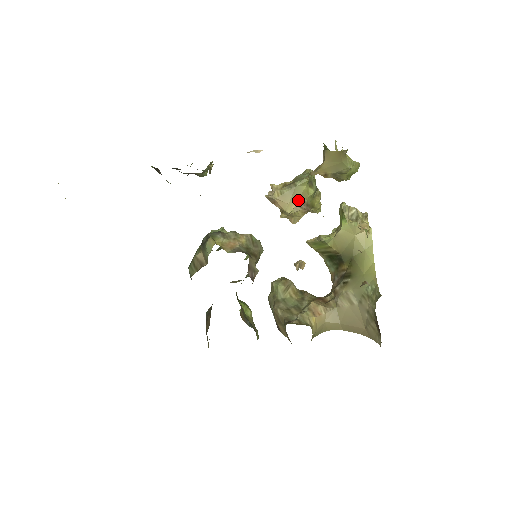
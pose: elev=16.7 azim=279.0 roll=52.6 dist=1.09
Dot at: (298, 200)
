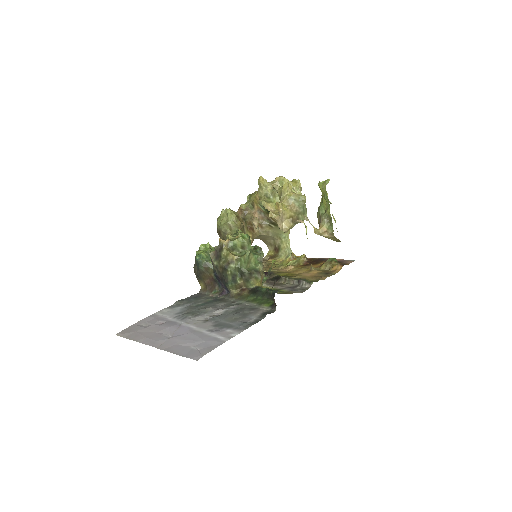
Dot at: occluded
